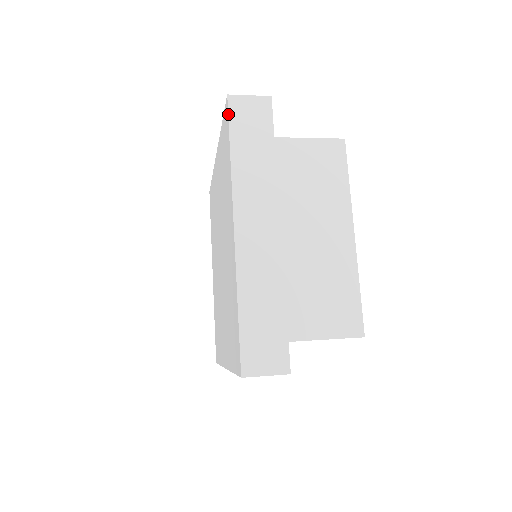
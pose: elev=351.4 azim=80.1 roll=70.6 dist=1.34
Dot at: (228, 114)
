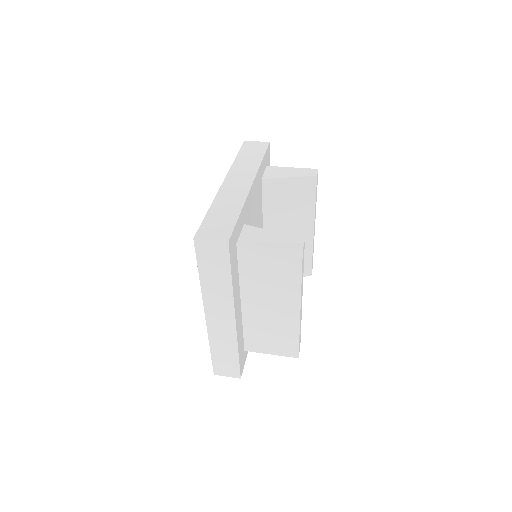
Dot at: (195, 252)
